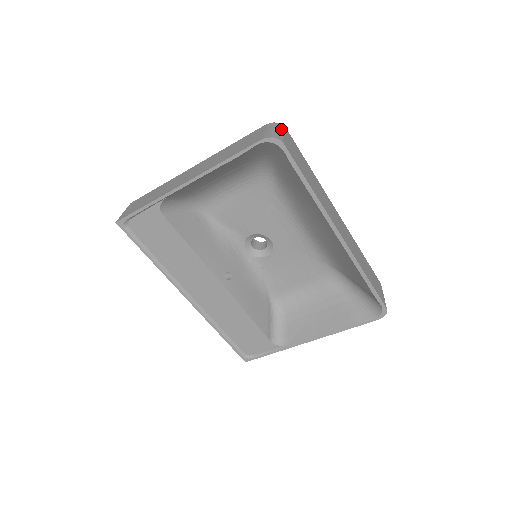
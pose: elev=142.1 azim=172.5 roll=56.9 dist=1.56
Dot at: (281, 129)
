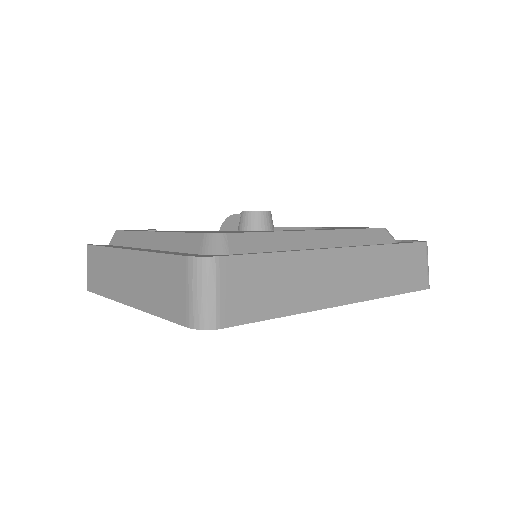
Dot at: (210, 281)
